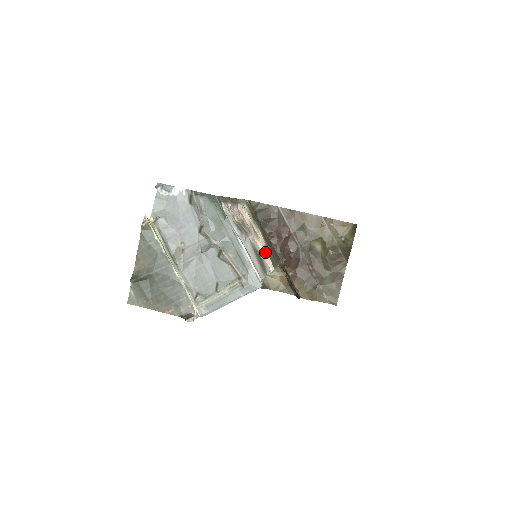
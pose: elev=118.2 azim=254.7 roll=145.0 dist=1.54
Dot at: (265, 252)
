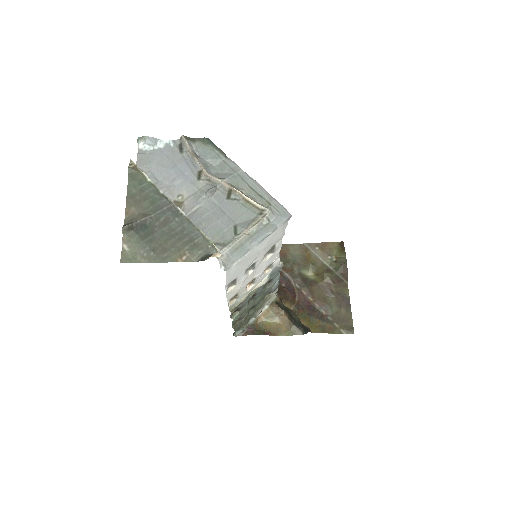
Dot at: occluded
